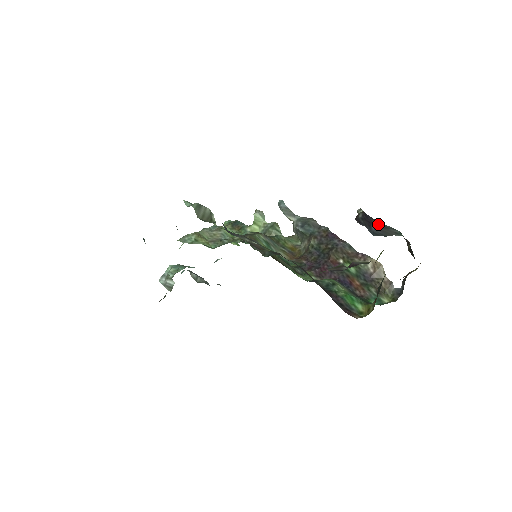
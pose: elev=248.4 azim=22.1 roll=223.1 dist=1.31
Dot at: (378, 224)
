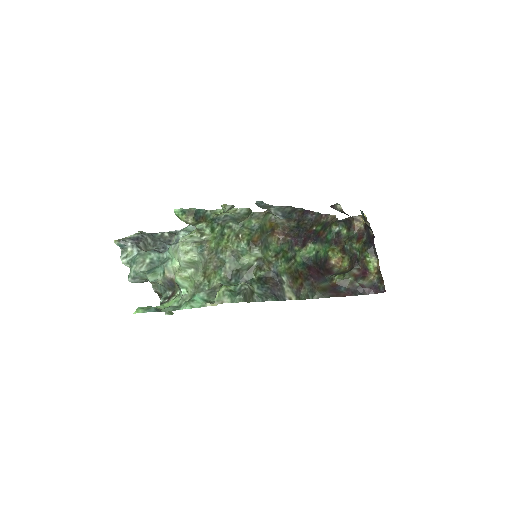
Dot at: occluded
